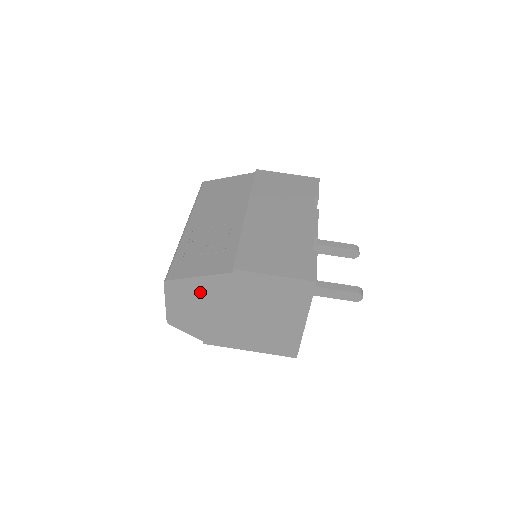
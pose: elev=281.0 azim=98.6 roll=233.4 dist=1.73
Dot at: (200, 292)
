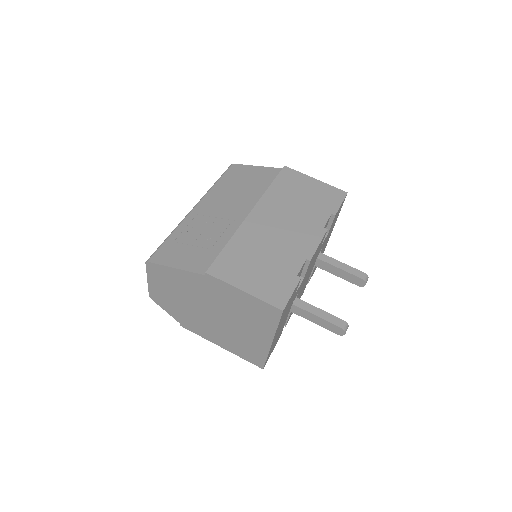
Dot at: (177, 282)
